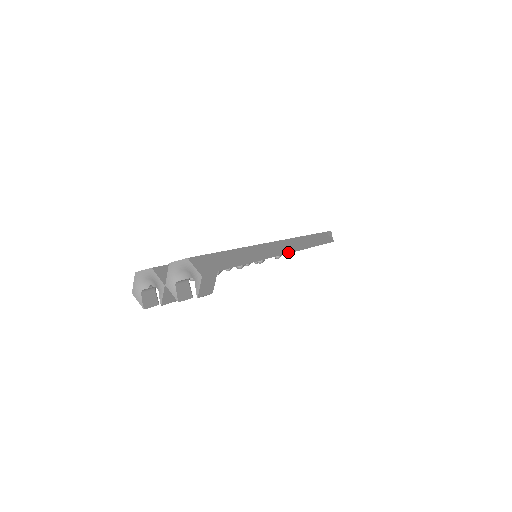
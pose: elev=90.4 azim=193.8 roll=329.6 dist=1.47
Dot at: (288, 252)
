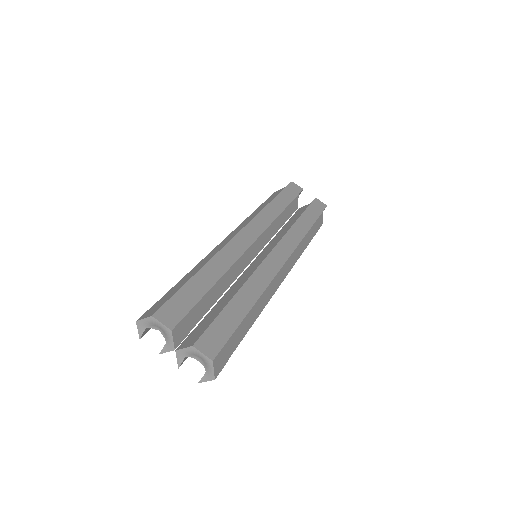
Dot at: (285, 277)
